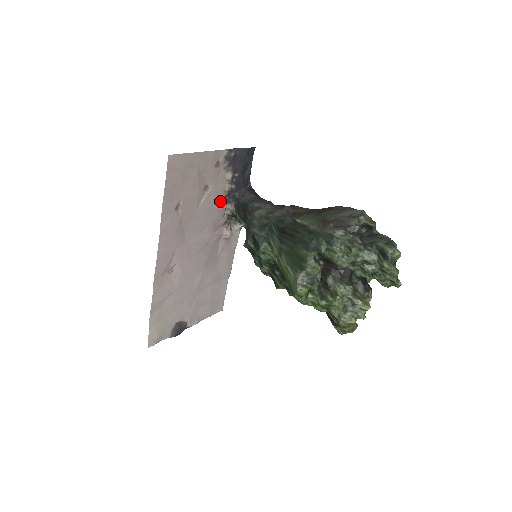
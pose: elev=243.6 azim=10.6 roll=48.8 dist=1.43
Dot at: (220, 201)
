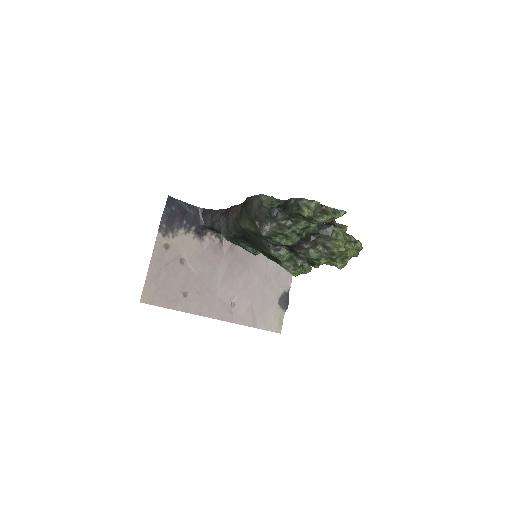
Dot at: (200, 245)
